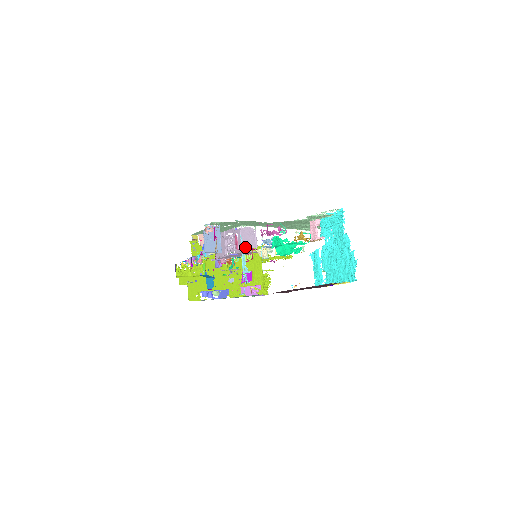
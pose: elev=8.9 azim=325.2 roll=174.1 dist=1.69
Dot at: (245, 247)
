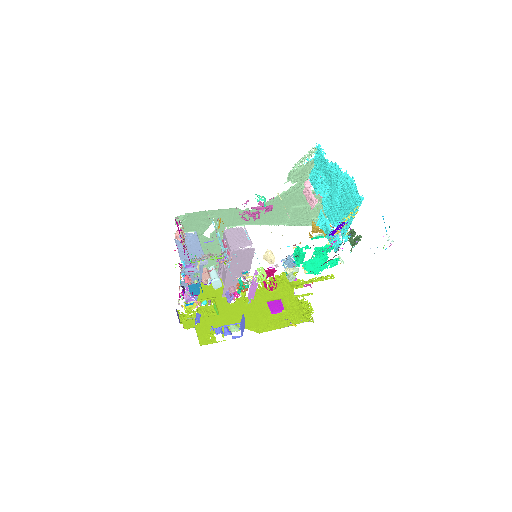
Dot at: (235, 247)
